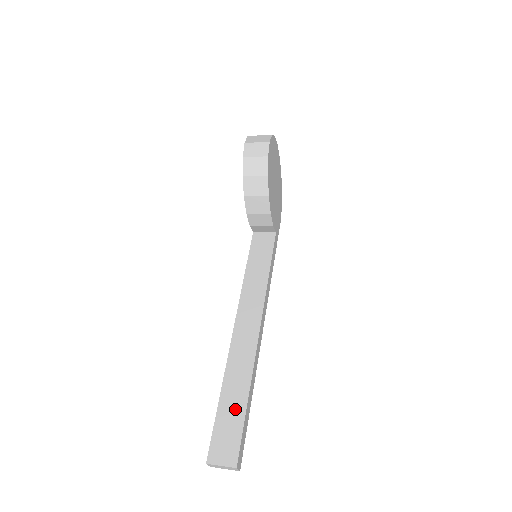
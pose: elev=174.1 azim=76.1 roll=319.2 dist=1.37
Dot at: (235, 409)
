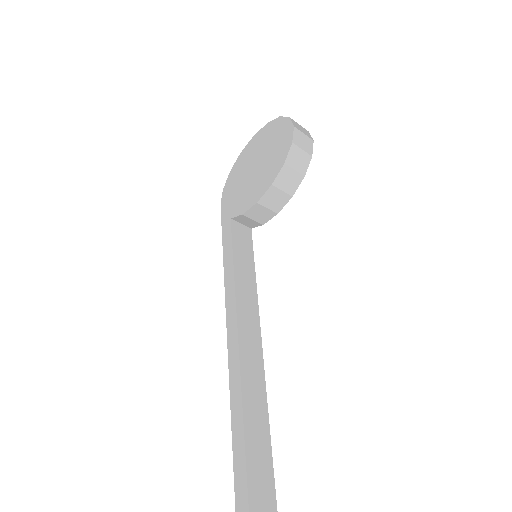
Dot at: (262, 447)
